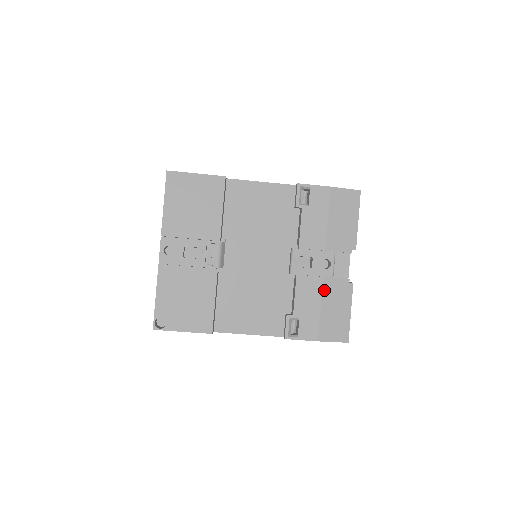
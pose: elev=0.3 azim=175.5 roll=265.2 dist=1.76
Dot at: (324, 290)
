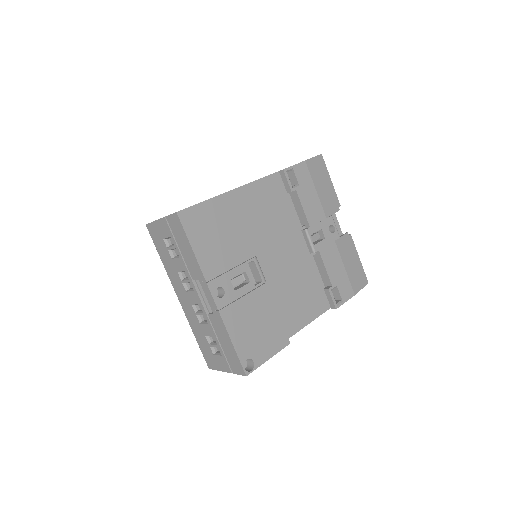
Dot at: (340, 251)
